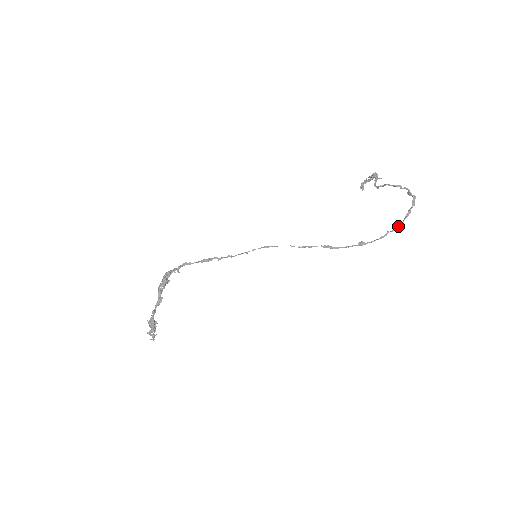
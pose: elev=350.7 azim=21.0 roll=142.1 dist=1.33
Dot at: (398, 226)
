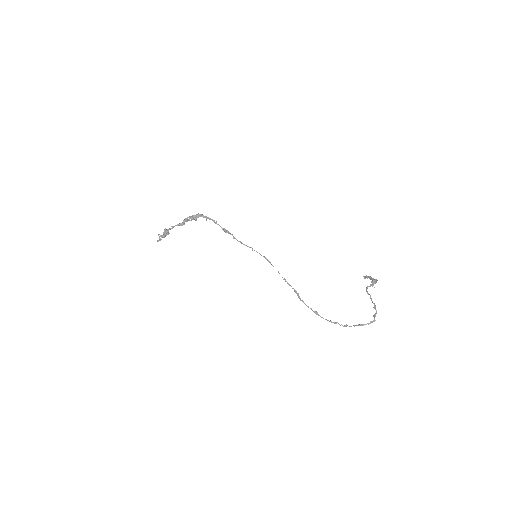
Dot at: (346, 326)
